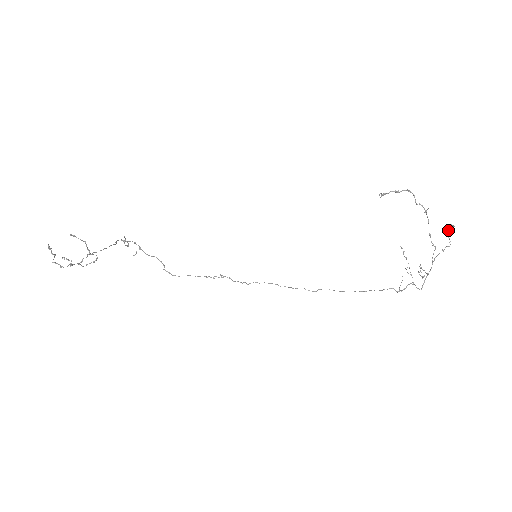
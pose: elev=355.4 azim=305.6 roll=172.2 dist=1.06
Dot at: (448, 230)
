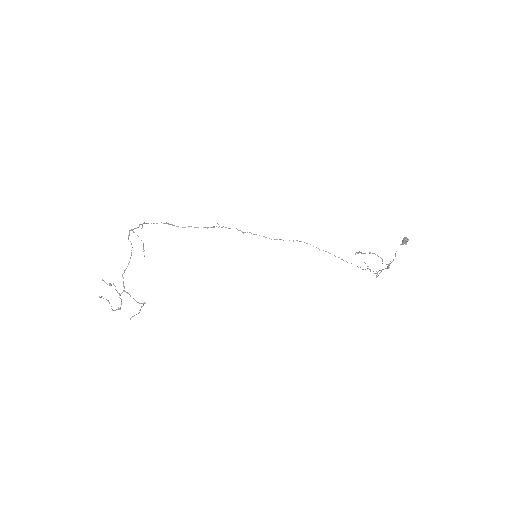
Dot at: (403, 244)
